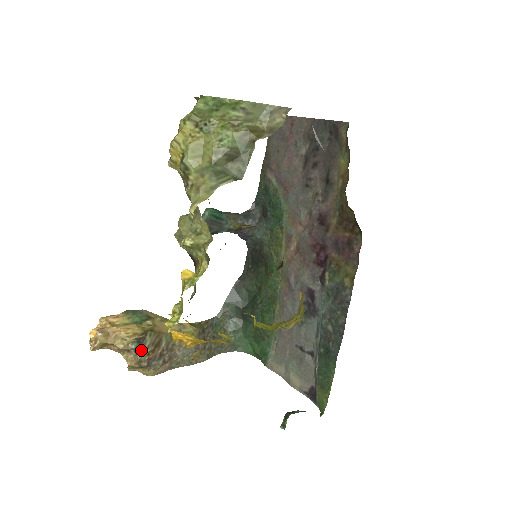
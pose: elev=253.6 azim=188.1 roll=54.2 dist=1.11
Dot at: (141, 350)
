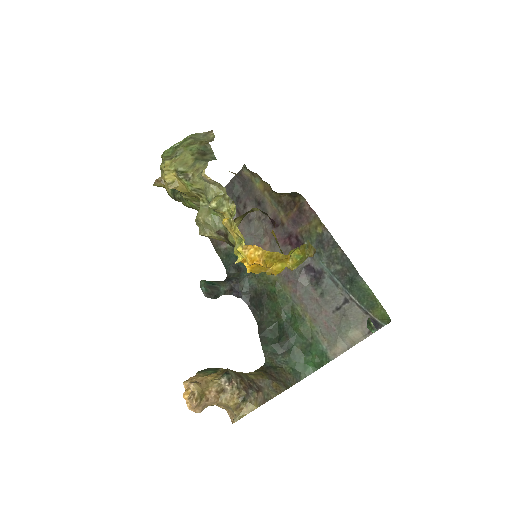
Dot at: (233, 380)
